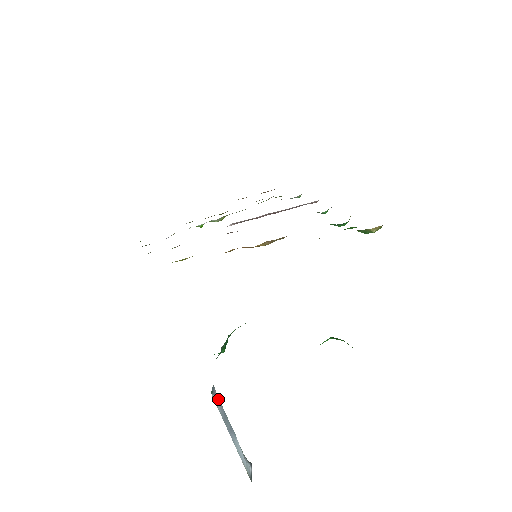
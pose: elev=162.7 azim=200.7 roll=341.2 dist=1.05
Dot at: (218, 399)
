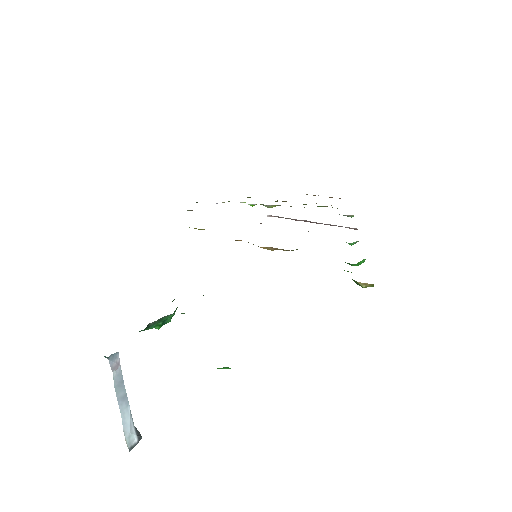
Dot at: (120, 366)
